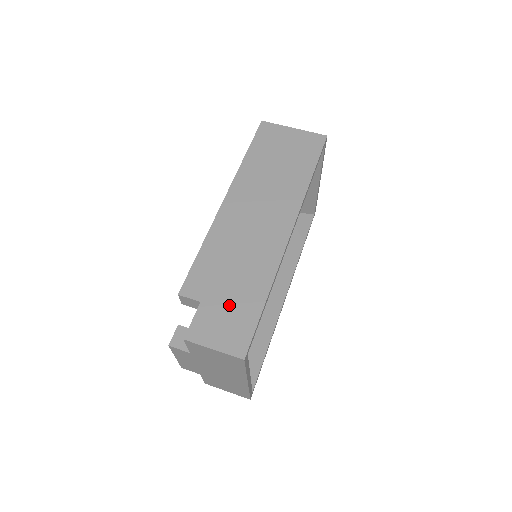
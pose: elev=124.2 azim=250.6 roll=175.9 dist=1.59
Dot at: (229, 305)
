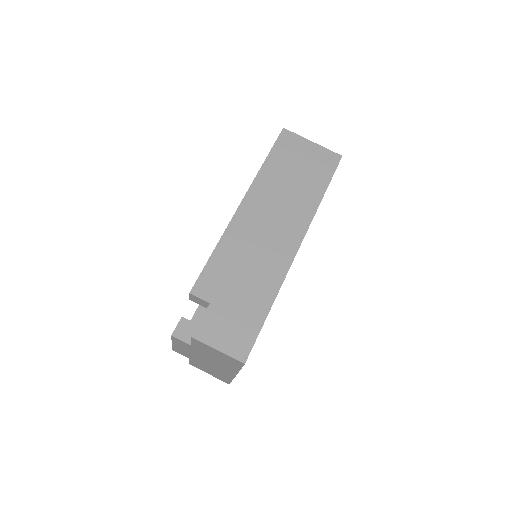
Dot at: (236, 310)
